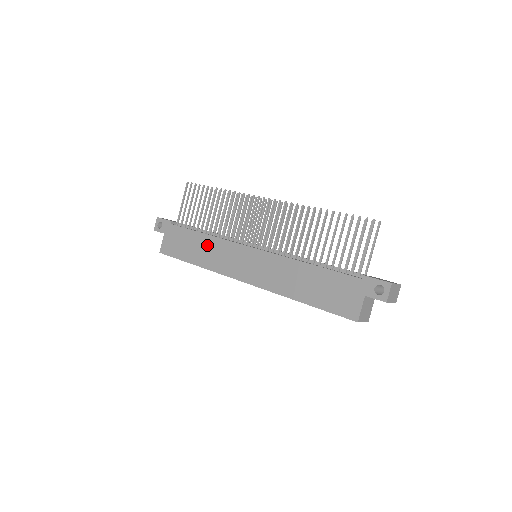
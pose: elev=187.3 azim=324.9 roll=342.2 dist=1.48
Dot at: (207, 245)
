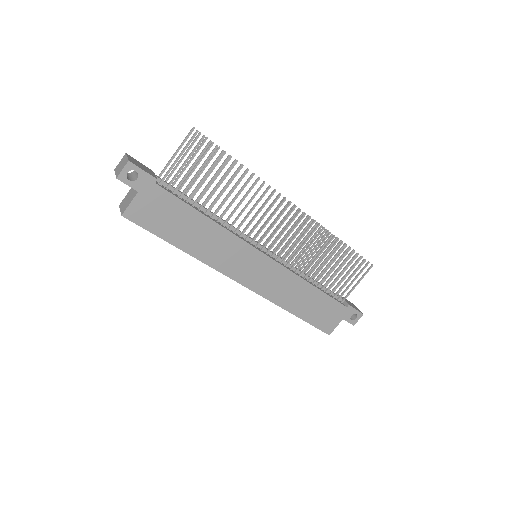
Dot at: (210, 234)
